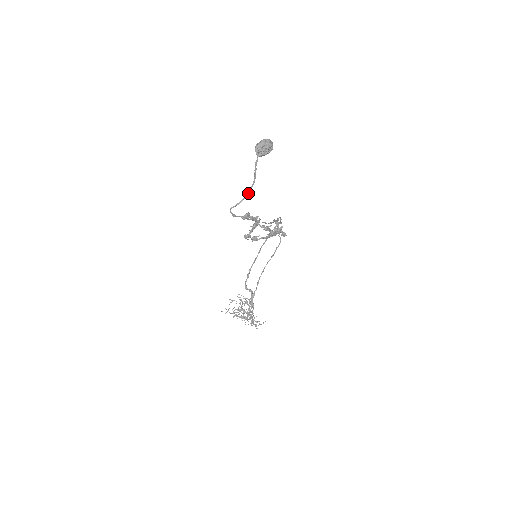
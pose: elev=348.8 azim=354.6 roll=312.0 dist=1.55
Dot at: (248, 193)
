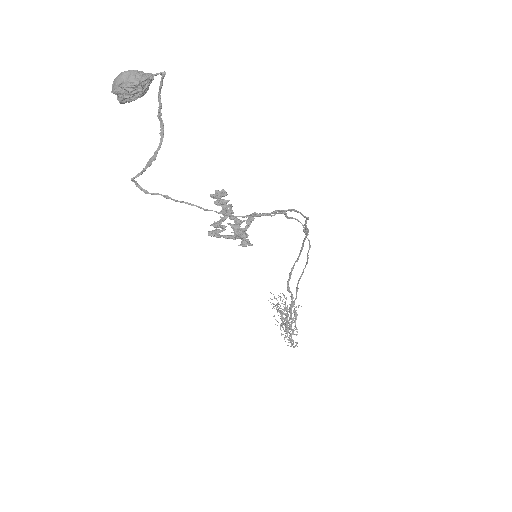
Dot at: (150, 162)
